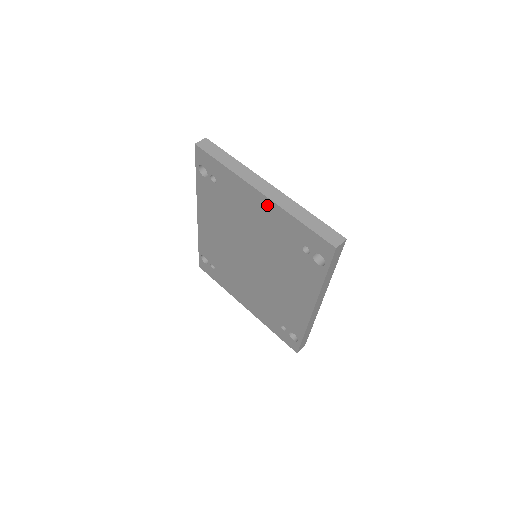
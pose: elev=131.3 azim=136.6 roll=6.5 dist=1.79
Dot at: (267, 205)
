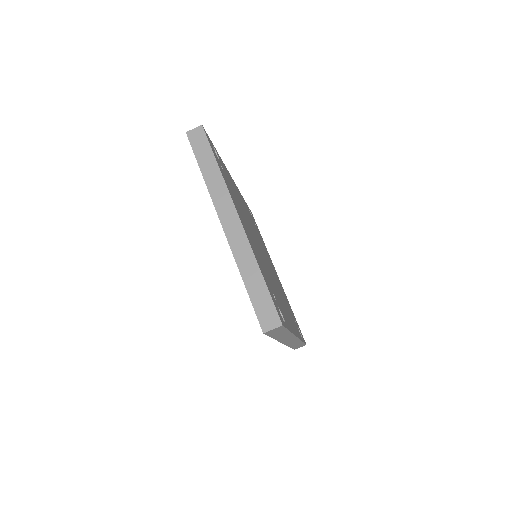
Dot at: occluded
